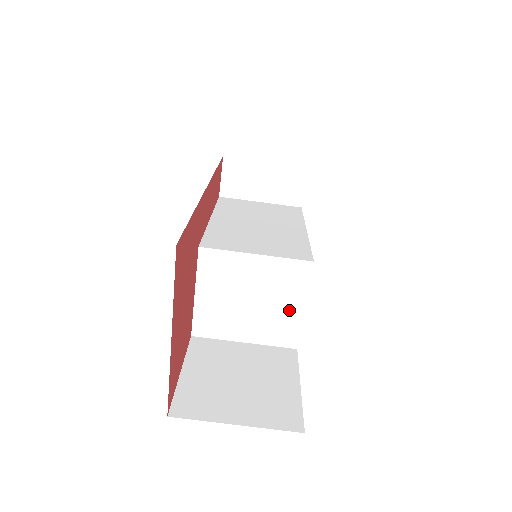
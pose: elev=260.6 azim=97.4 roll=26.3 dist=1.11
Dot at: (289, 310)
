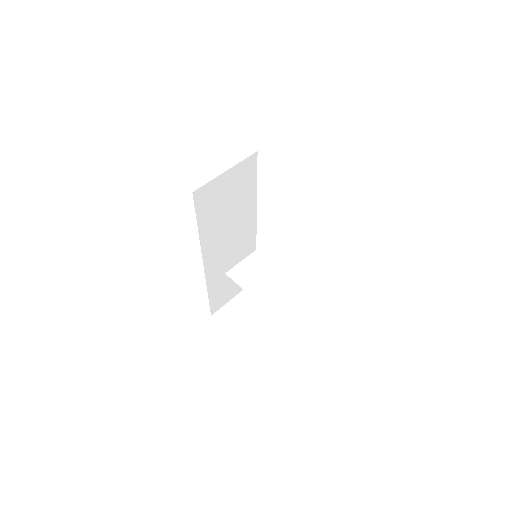
Dot at: (301, 258)
